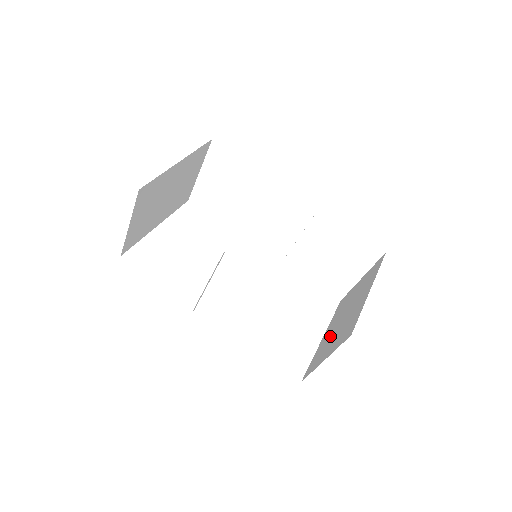
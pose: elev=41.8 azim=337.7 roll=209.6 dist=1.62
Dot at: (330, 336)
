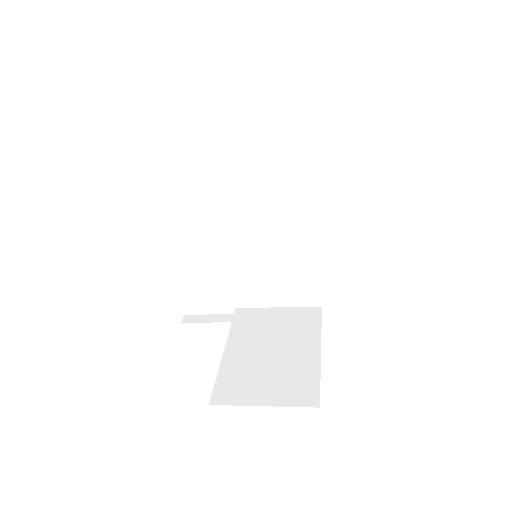
Dot at: (251, 365)
